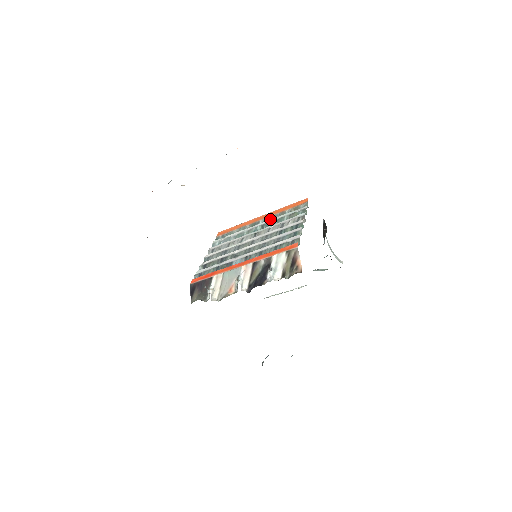
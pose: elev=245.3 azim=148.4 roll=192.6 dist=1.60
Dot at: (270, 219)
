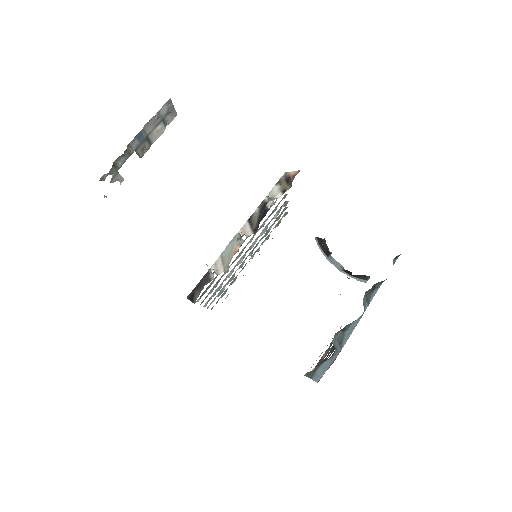
Dot at: (258, 249)
